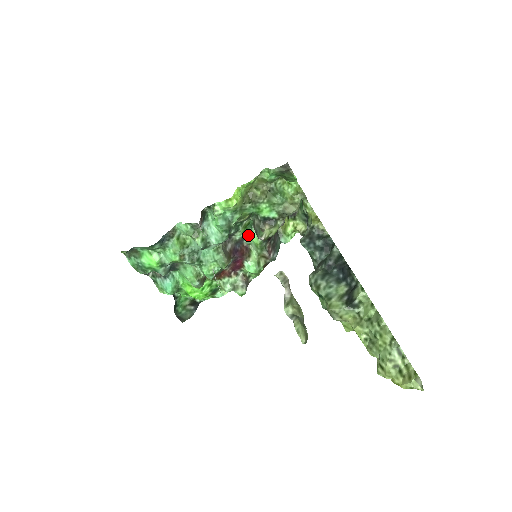
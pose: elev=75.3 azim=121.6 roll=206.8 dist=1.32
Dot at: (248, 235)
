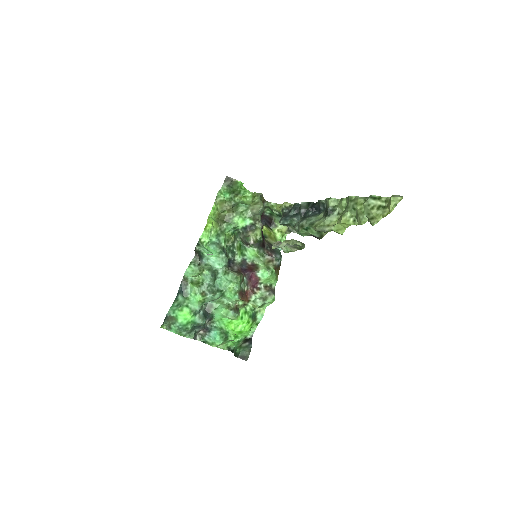
Dot at: (246, 254)
